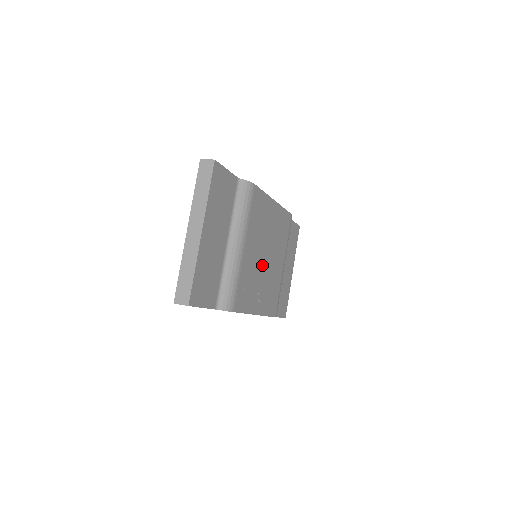
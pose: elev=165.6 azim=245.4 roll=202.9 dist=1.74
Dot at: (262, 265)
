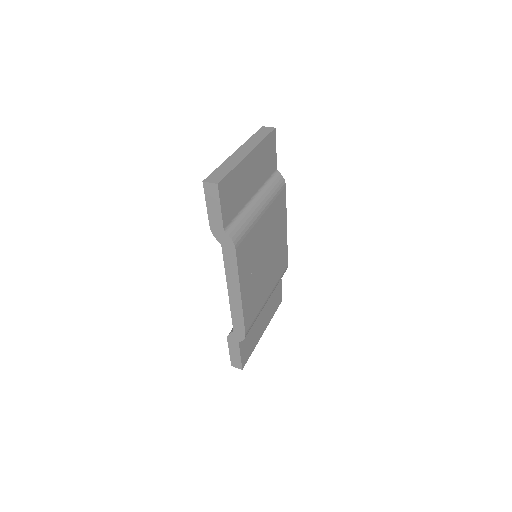
Dot at: (262, 258)
